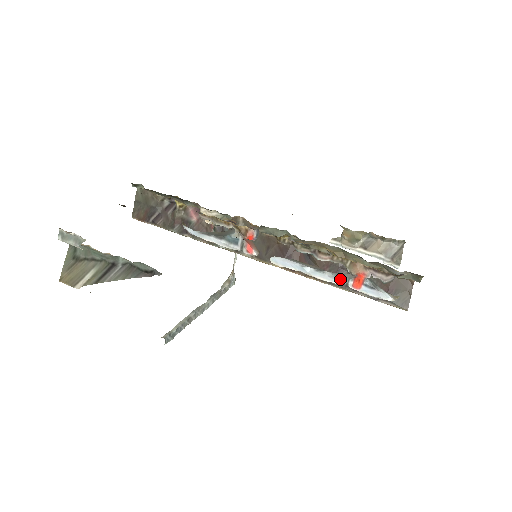
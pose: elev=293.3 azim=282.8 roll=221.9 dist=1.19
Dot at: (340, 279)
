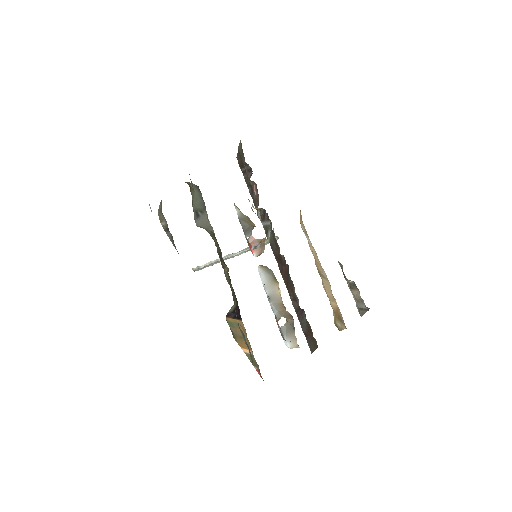
Dot at: occluded
